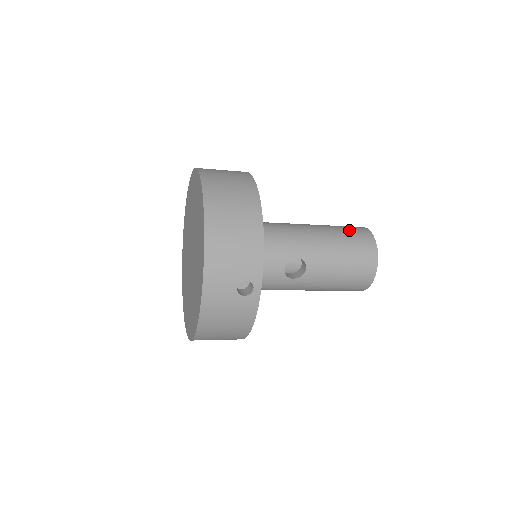
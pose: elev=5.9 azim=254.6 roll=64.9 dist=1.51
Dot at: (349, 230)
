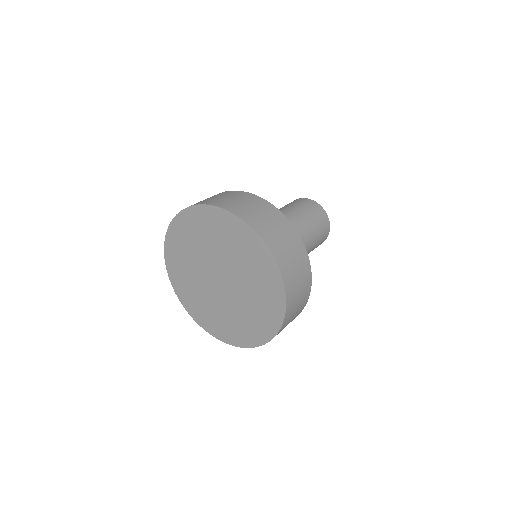
Dot at: (321, 236)
